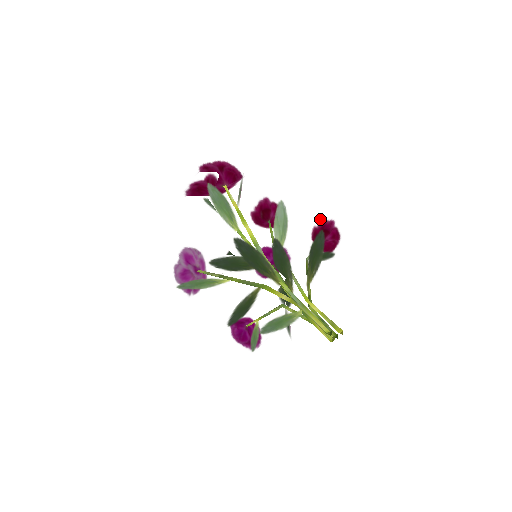
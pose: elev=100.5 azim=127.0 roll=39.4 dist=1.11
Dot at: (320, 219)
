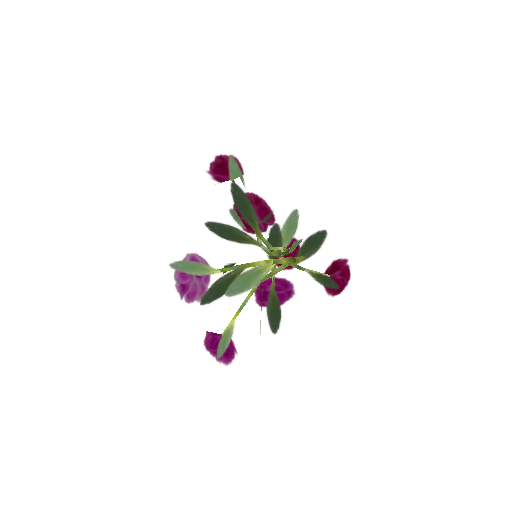
Dot at: (334, 257)
